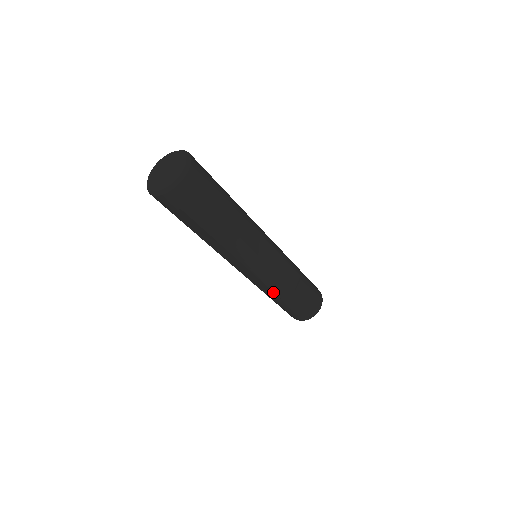
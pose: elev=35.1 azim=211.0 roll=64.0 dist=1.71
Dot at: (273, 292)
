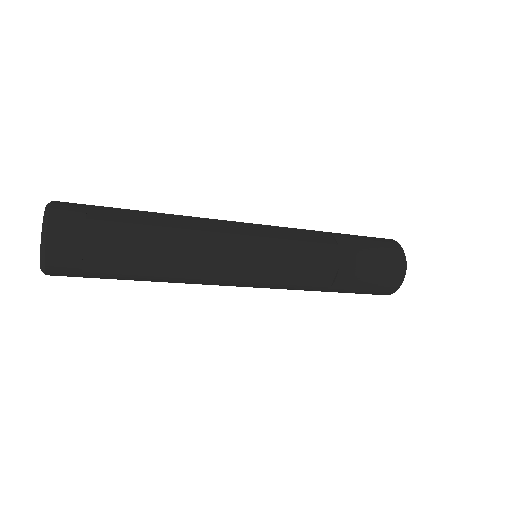
Dot at: occluded
